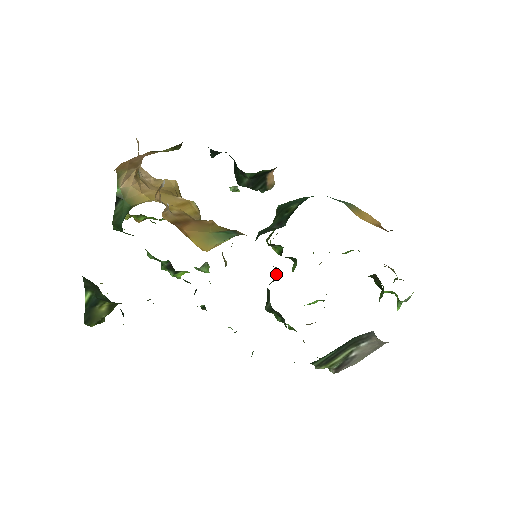
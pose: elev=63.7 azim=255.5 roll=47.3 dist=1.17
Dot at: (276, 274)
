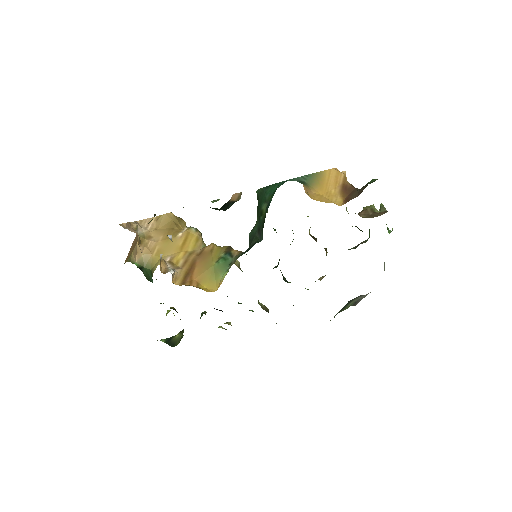
Dot at: occluded
